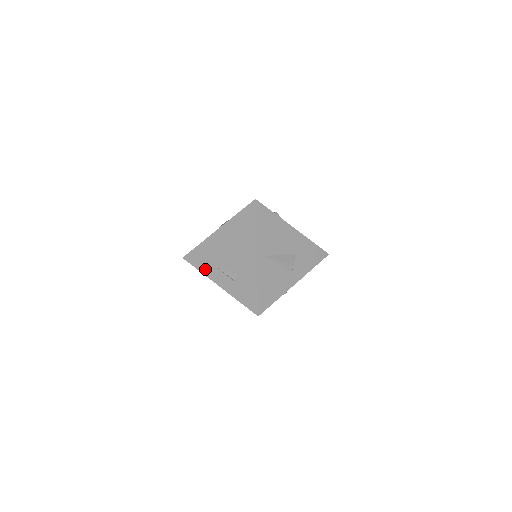
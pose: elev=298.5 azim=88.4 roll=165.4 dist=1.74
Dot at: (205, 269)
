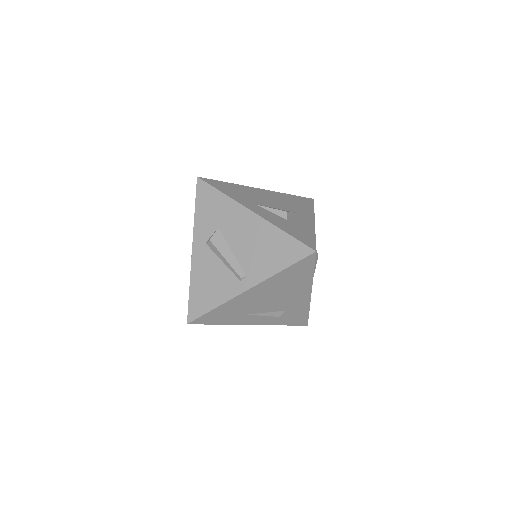
Dot at: (230, 321)
